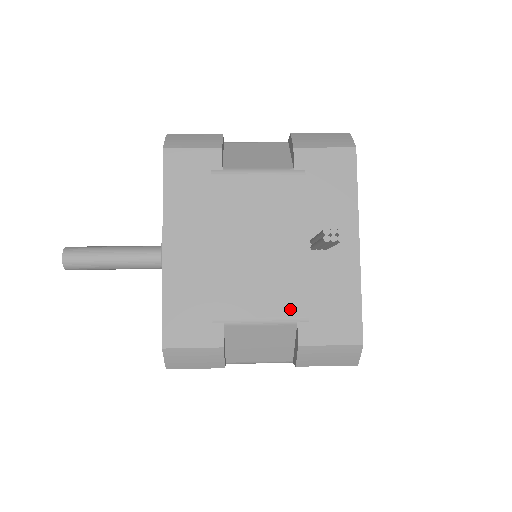
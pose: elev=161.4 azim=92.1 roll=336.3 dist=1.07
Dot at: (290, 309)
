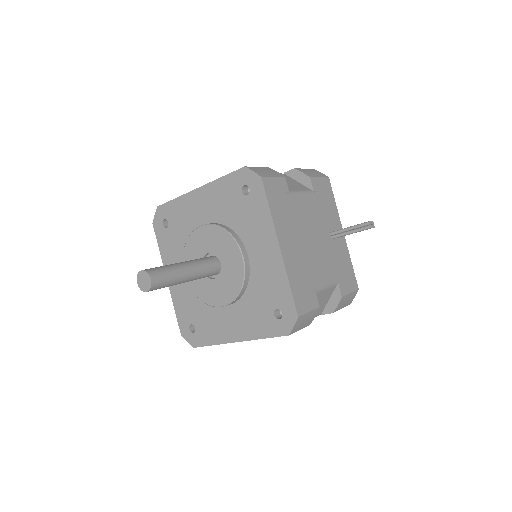
Dot at: (334, 276)
